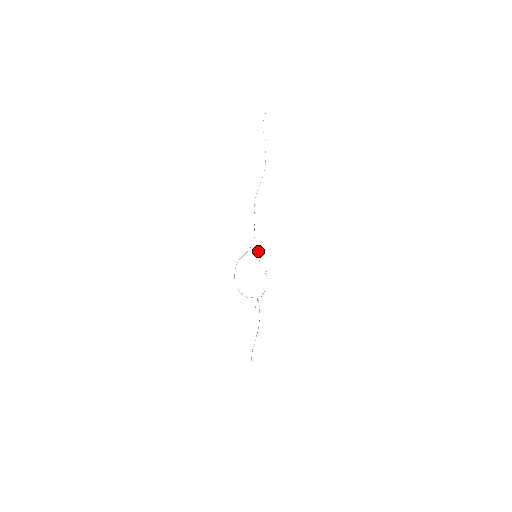
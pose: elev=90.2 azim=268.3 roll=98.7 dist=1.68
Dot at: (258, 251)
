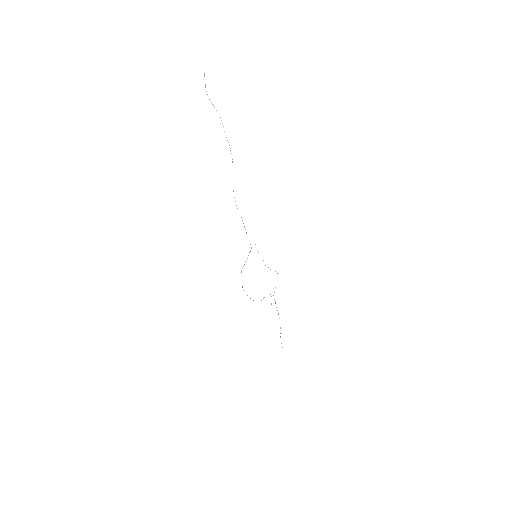
Dot at: occluded
